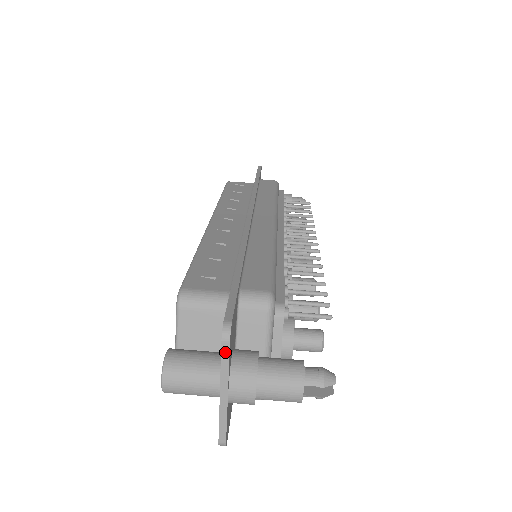
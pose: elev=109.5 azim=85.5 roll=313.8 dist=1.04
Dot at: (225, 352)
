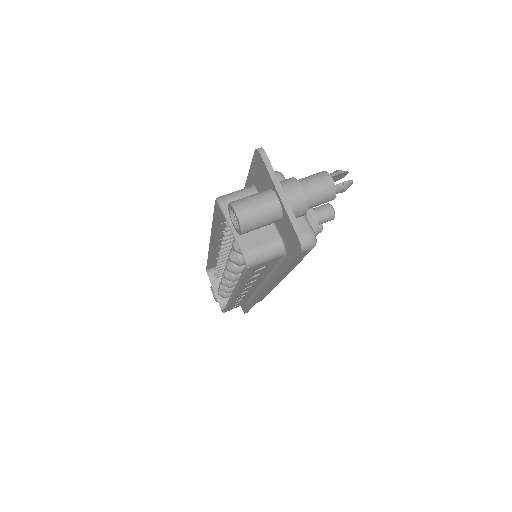
Dot at: (266, 161)
